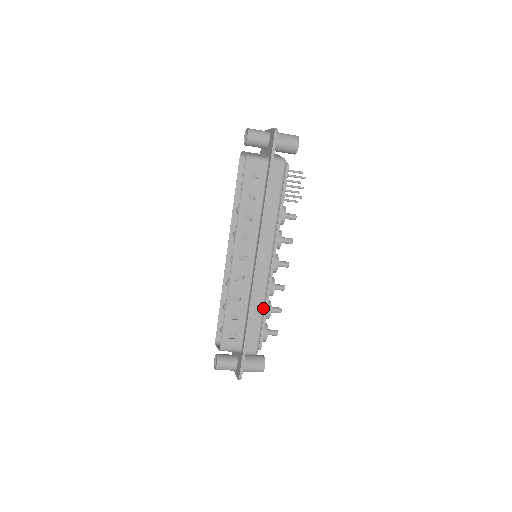
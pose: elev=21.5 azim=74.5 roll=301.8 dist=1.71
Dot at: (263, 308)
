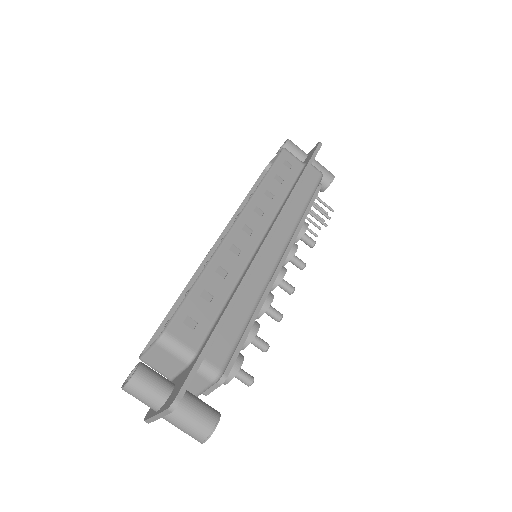
Dot at: (254, 306)
